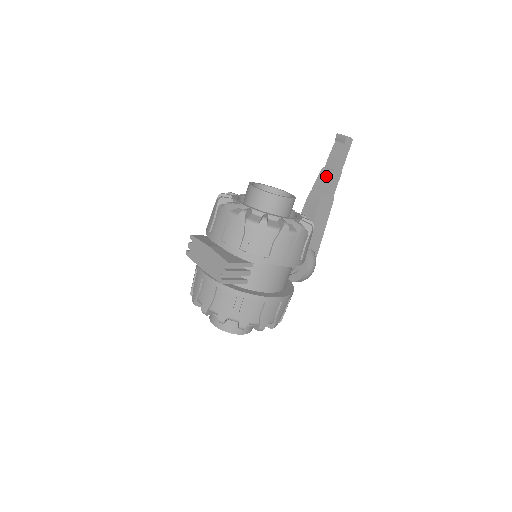
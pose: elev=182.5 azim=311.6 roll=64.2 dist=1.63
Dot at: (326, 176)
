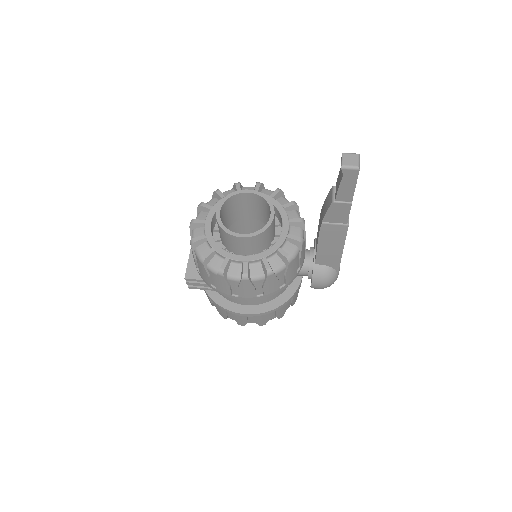
Dot at: (328, 202)
